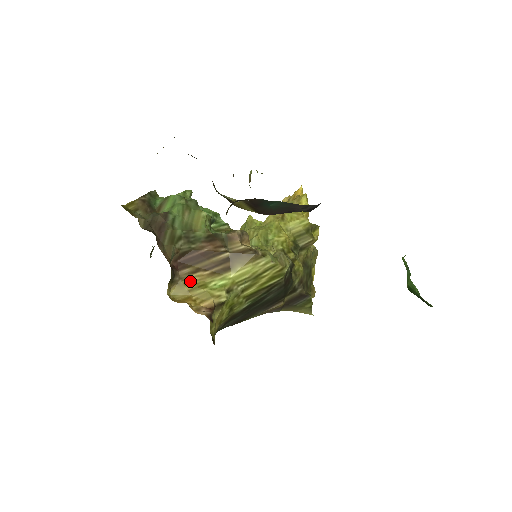
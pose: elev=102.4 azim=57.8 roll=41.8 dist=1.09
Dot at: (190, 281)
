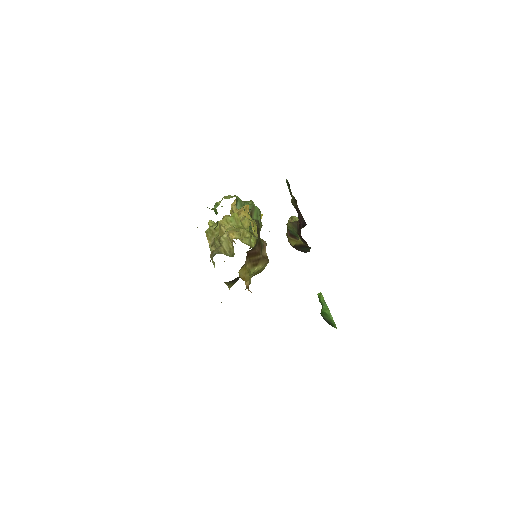
Dot at: (247, 267)
